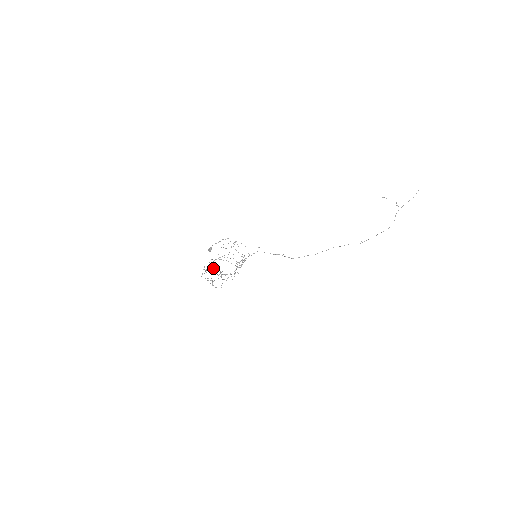
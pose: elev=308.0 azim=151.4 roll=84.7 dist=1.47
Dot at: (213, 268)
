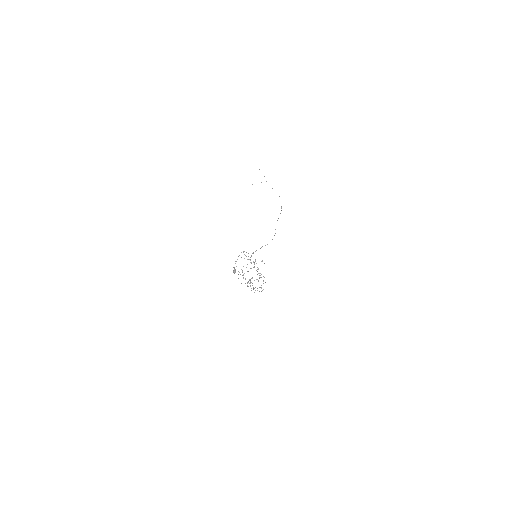
Dot at: (250, 280)
